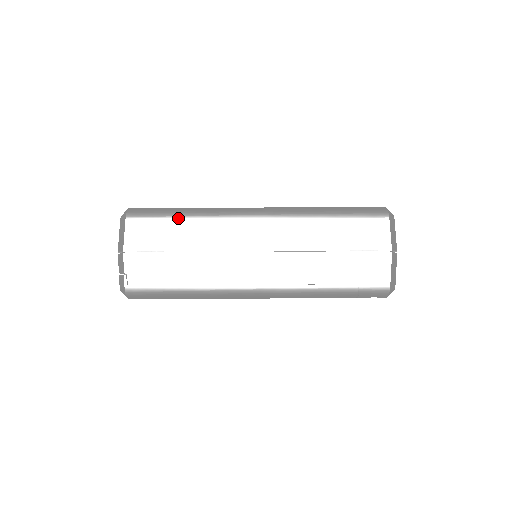
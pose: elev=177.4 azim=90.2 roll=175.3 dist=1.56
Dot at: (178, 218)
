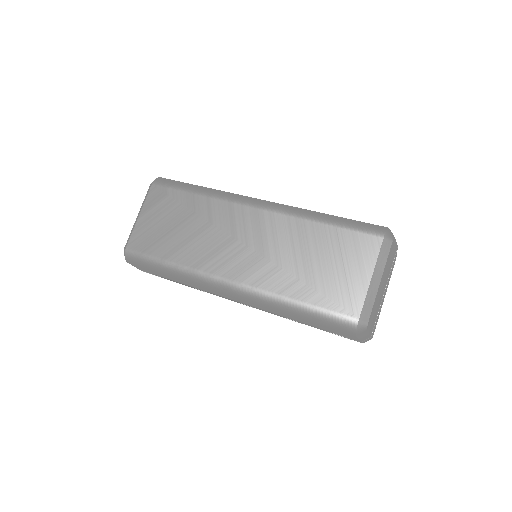
Dot at: (165, 275)
